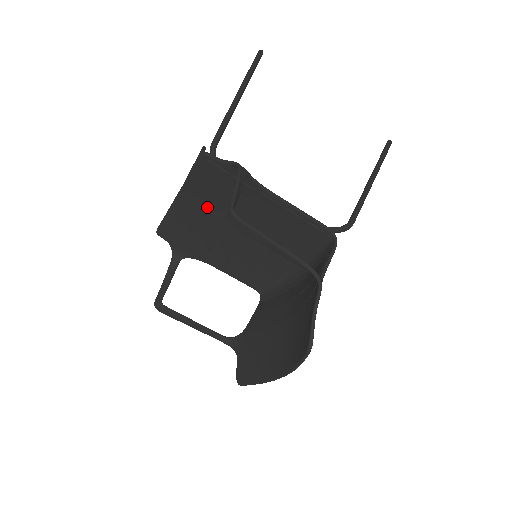
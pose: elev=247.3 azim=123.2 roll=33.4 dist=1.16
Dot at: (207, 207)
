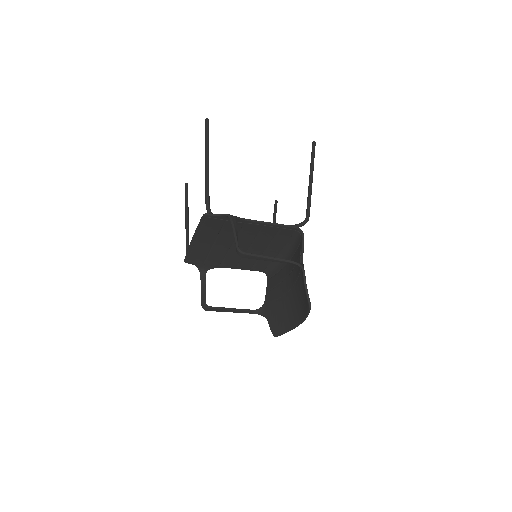
Dot at: (214, 239)
